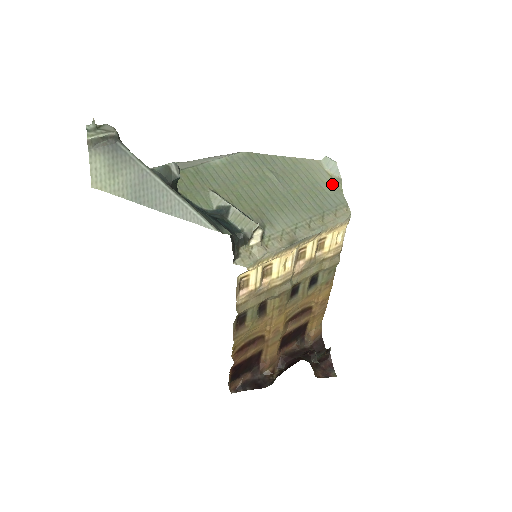
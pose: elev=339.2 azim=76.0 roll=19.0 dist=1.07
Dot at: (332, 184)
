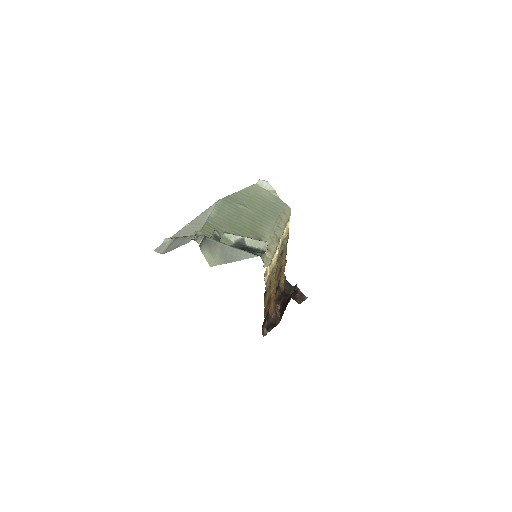
Dot at: (272, 196)
